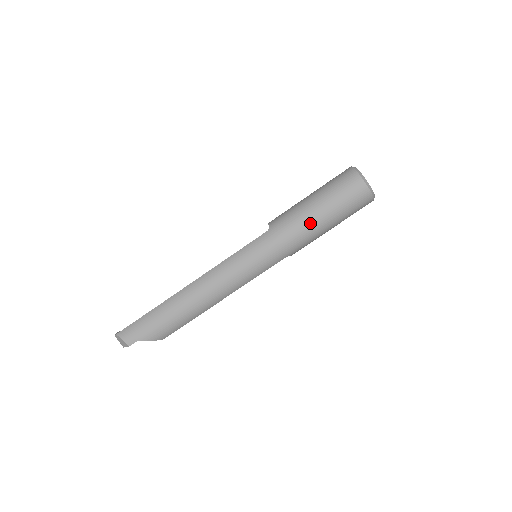
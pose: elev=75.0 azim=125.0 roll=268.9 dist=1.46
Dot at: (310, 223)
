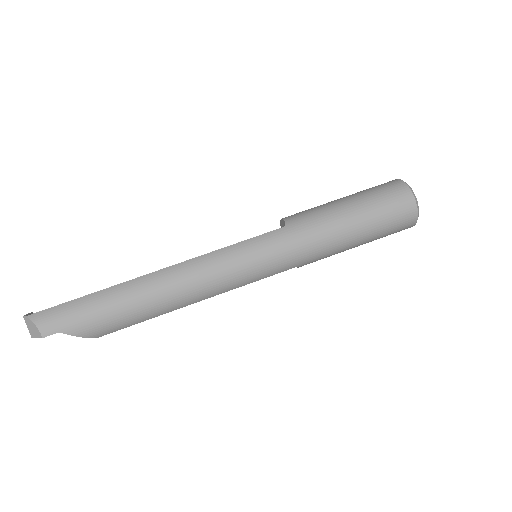
Dot at: (340, 232)
